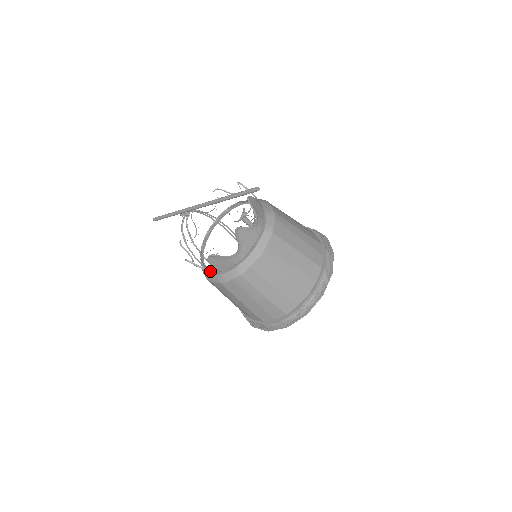
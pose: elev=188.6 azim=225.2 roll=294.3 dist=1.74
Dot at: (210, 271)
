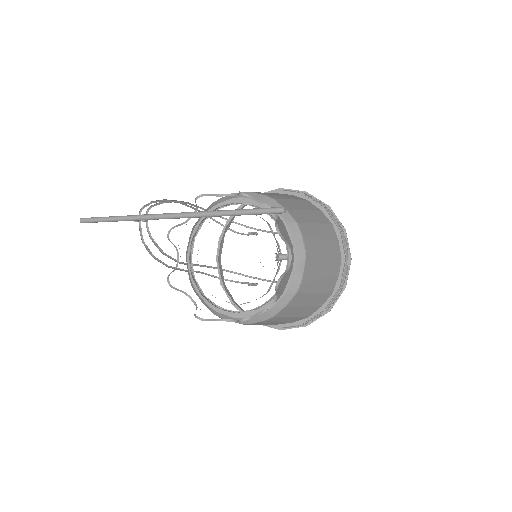
Dot at: occluded
